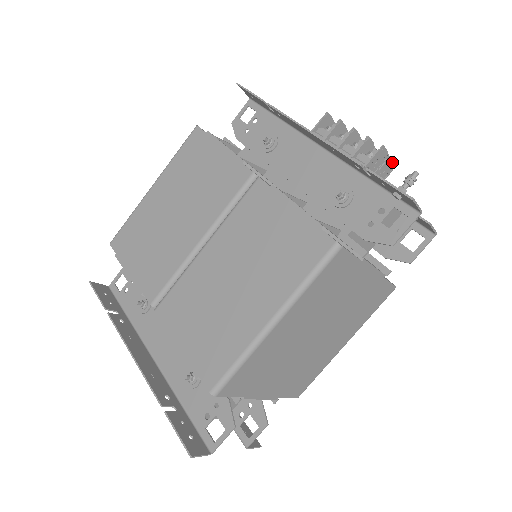
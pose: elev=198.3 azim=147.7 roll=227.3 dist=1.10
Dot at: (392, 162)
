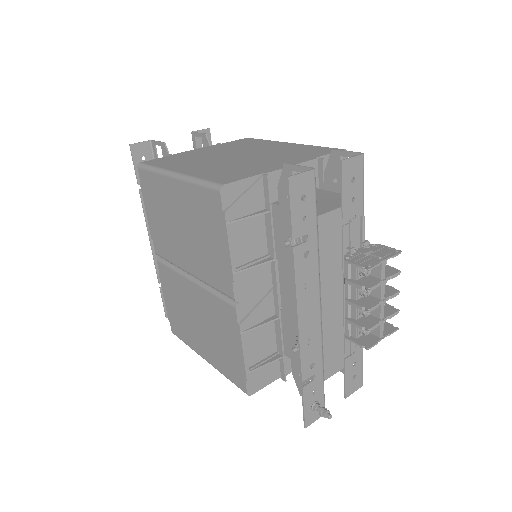
Dot at: (390, 332)
